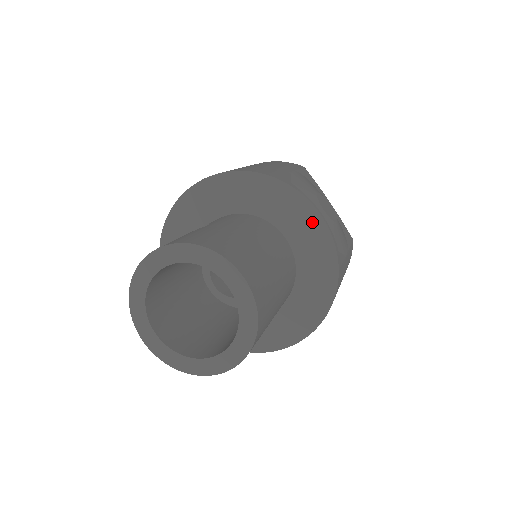
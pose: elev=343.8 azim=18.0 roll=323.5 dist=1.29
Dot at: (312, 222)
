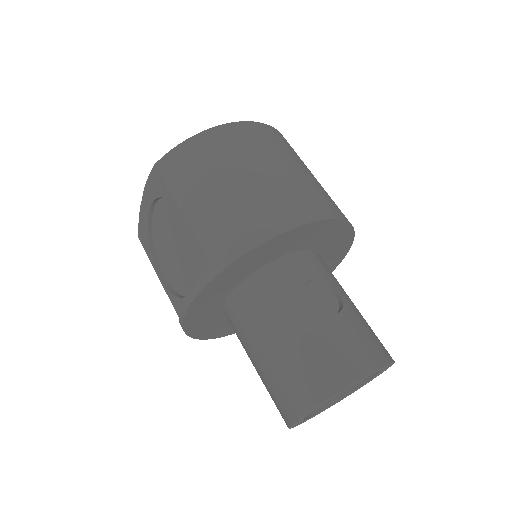
Dot at: (334, 265)
